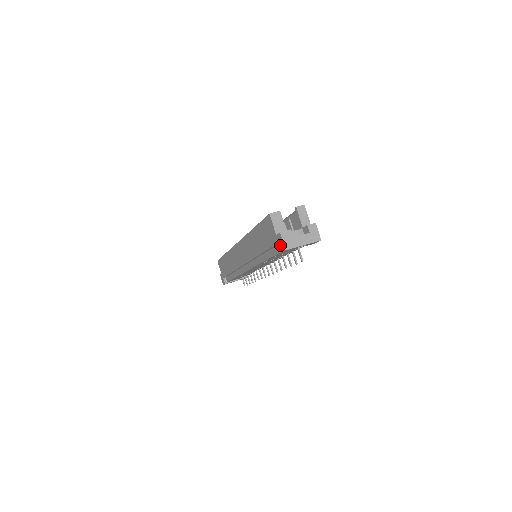
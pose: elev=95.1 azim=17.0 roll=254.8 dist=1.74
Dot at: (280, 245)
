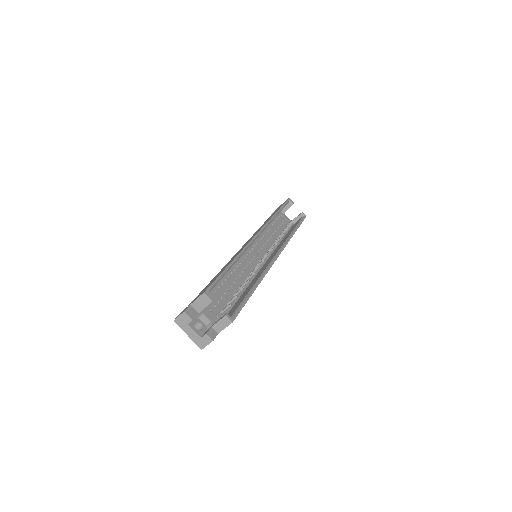
Dot at: occluded
